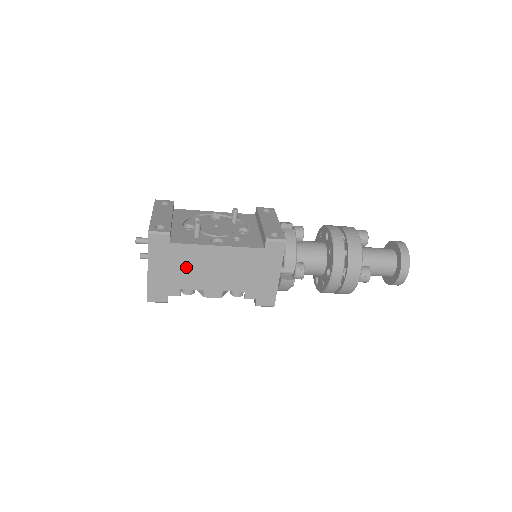
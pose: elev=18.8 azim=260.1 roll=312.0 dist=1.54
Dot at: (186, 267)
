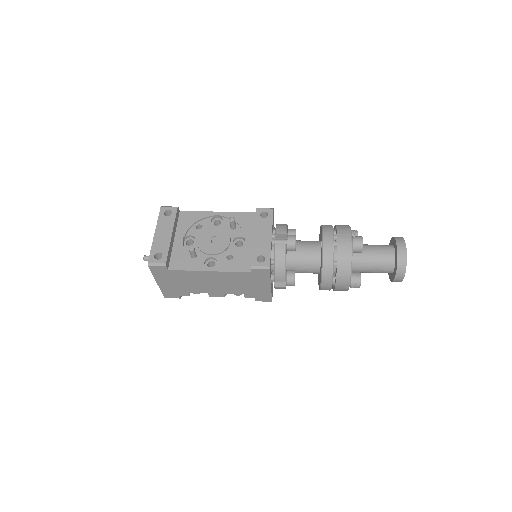
Dot at: (187, 282)
